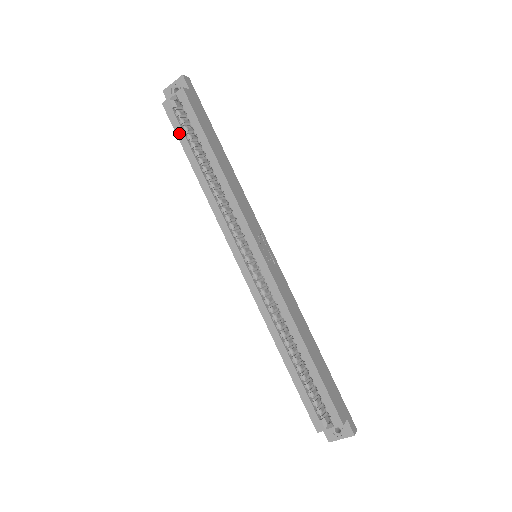
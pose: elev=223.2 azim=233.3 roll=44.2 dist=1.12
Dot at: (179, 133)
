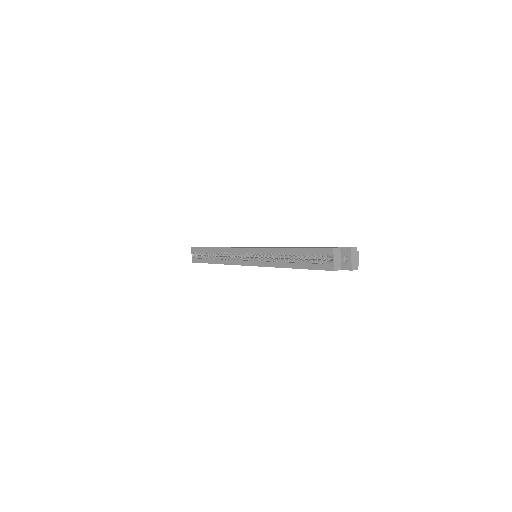
Dot at: (201, 261)
